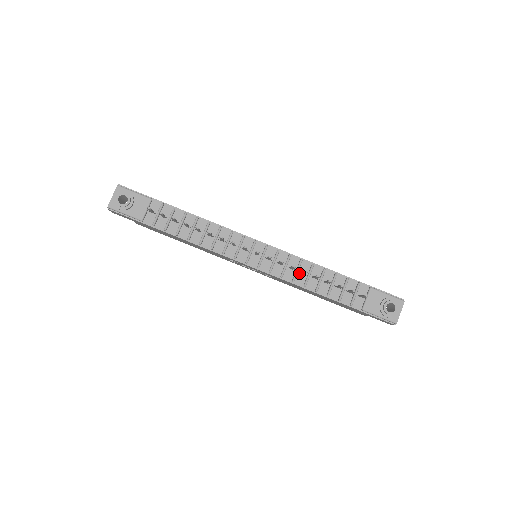
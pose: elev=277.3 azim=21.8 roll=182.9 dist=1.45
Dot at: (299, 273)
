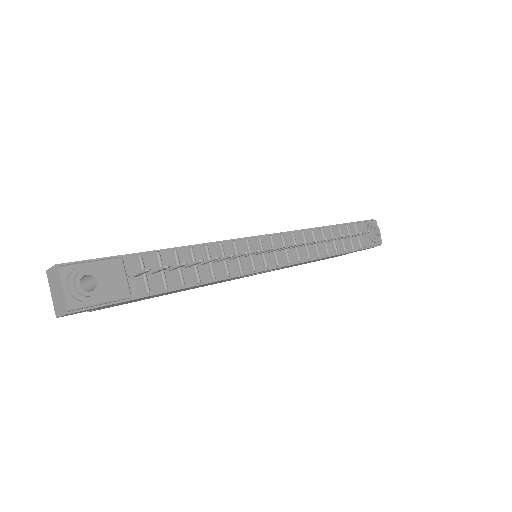
Dot at: (307, 247)
